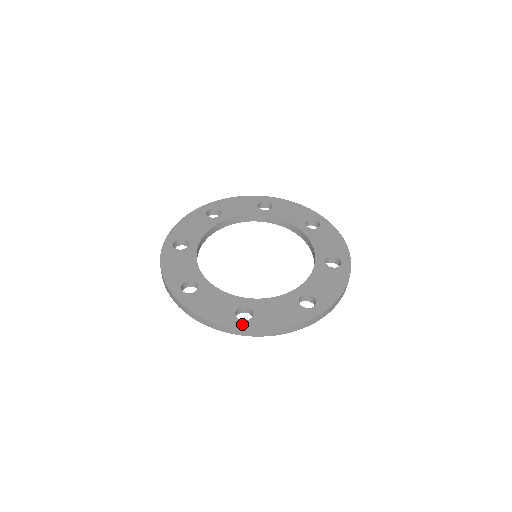
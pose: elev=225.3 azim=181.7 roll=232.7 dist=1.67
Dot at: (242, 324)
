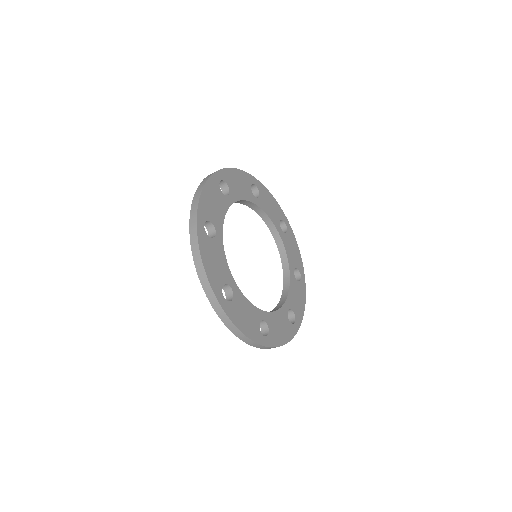
Dot at: (265, 341)
